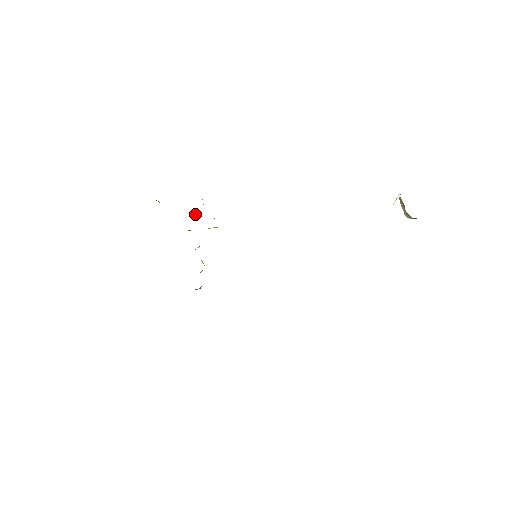
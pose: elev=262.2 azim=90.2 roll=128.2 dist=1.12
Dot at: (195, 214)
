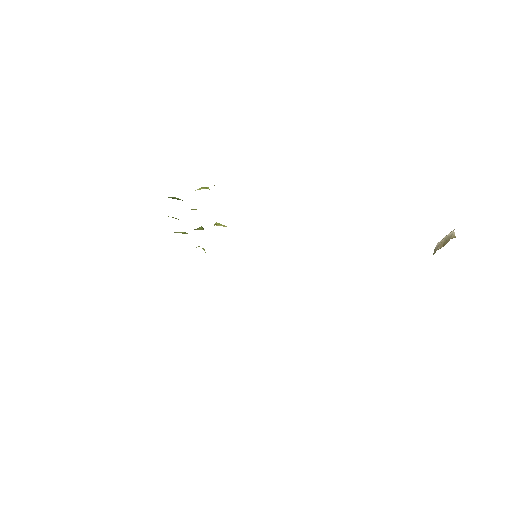
Dot at: occluded
